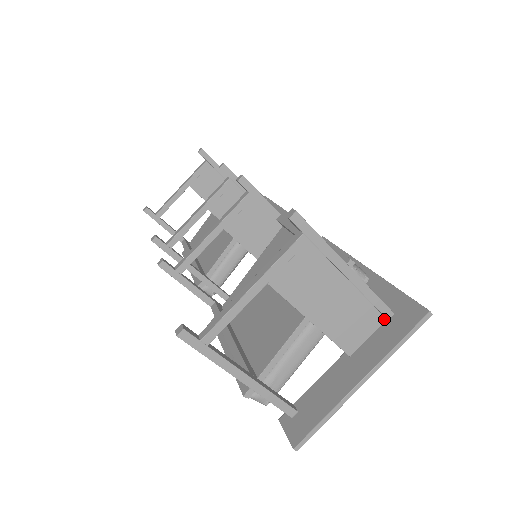
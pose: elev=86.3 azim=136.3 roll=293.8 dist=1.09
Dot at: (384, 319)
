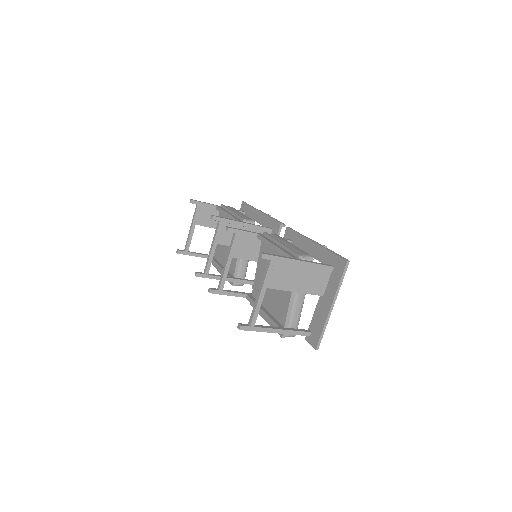
Dot at: (330, 272)
